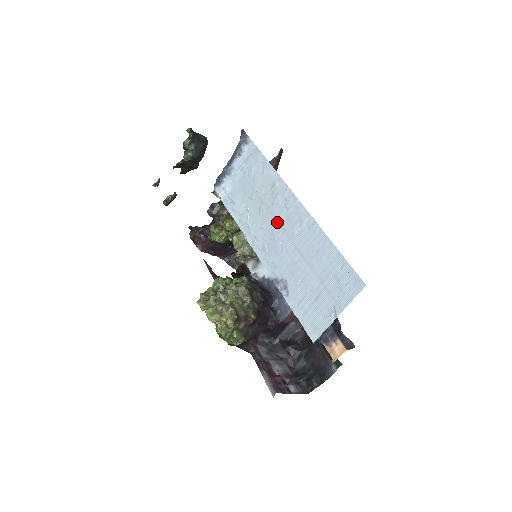
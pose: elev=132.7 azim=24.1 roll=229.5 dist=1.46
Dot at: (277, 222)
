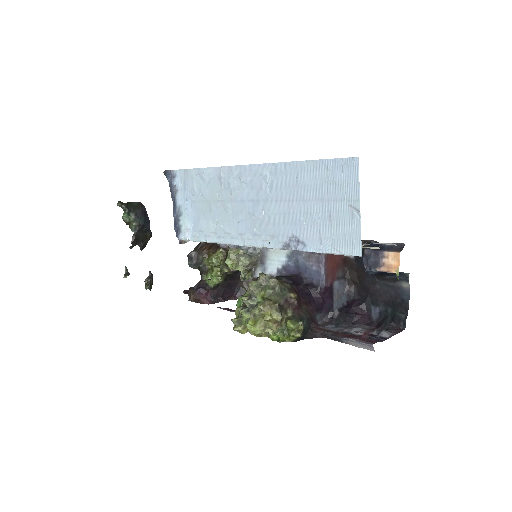
Dot at: (246, 202)
